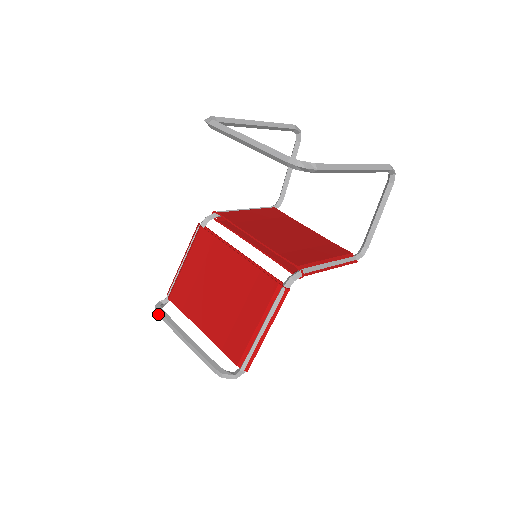
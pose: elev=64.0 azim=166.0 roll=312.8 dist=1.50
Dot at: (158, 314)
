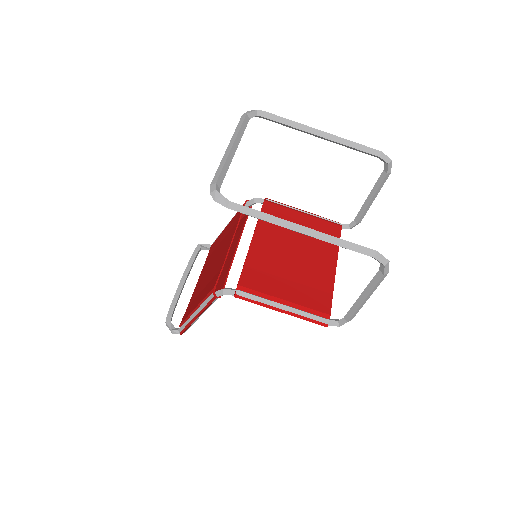
Dot at: occluded
